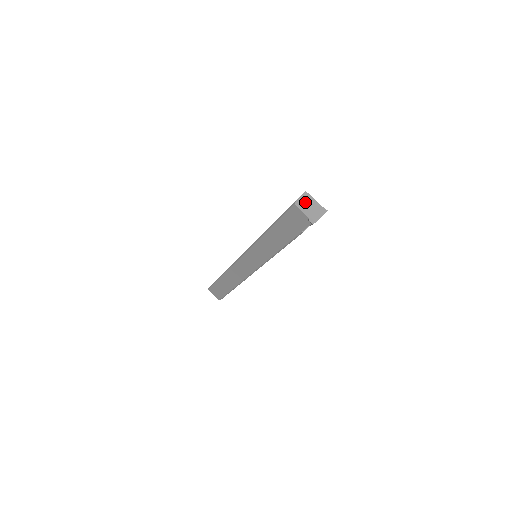
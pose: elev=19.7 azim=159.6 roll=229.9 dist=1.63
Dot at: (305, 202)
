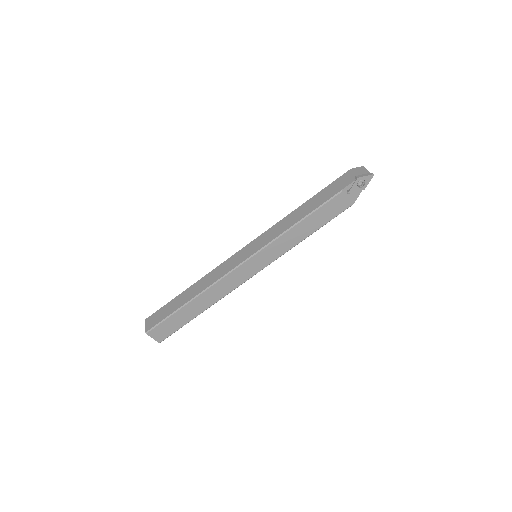
Dot at: (359, 170)
